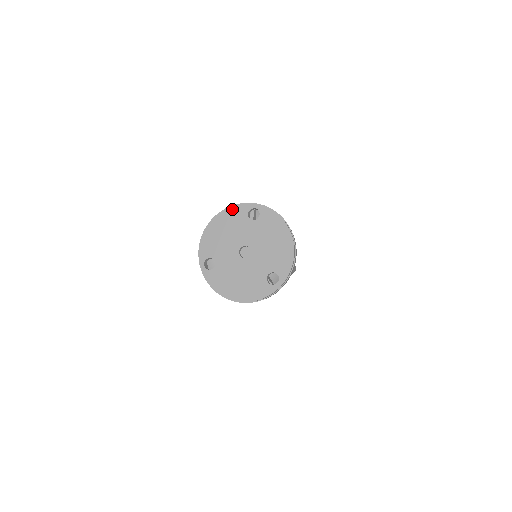
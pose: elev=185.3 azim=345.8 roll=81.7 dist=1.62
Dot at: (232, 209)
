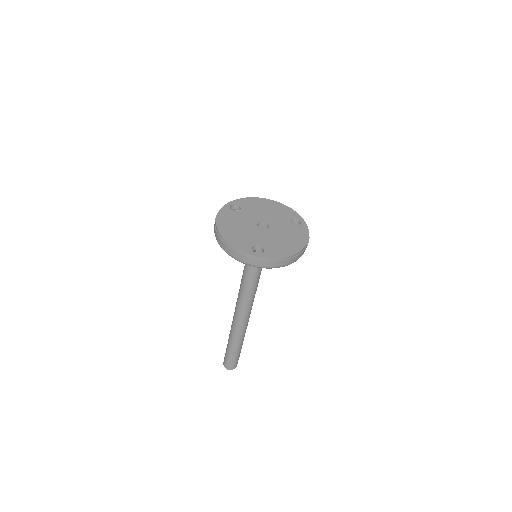
Dot at: (288, 208)
